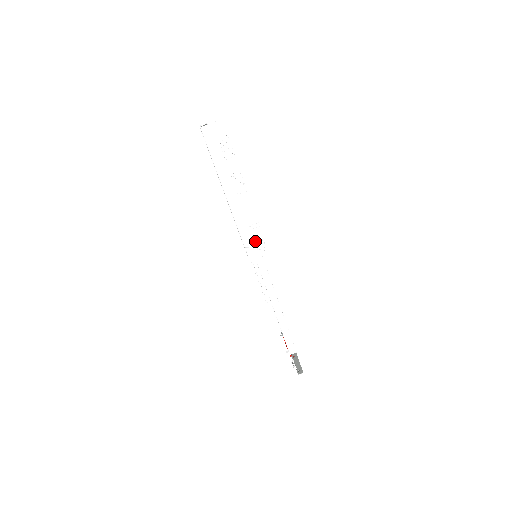
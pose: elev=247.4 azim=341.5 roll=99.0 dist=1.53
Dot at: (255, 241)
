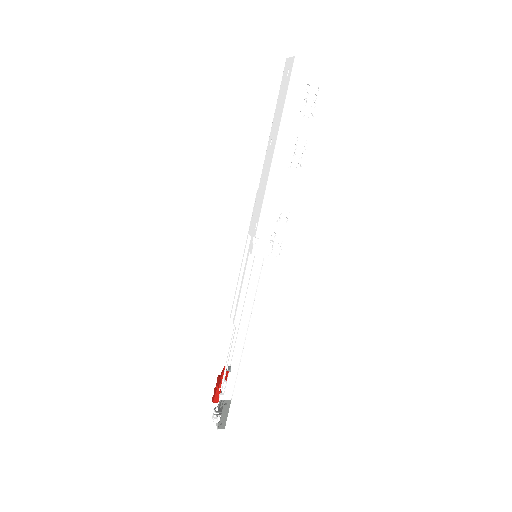
Dot at: occluded
